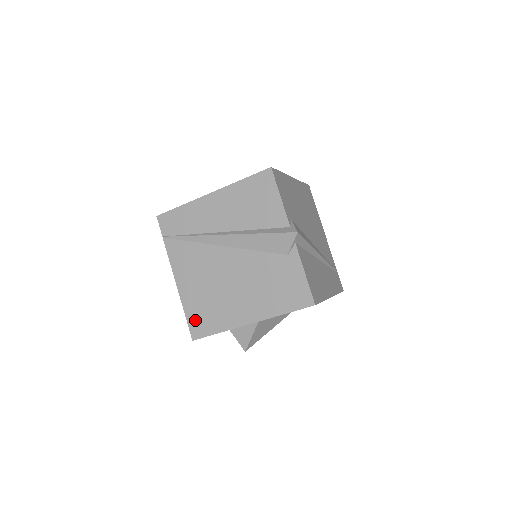
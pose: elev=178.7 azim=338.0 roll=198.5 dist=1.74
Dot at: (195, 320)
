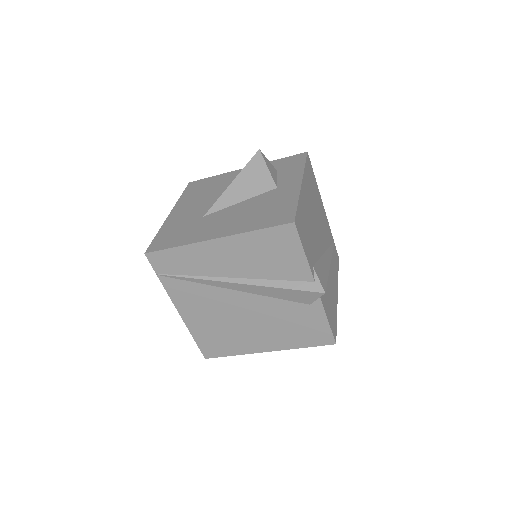
Dot at: (206, 345)
